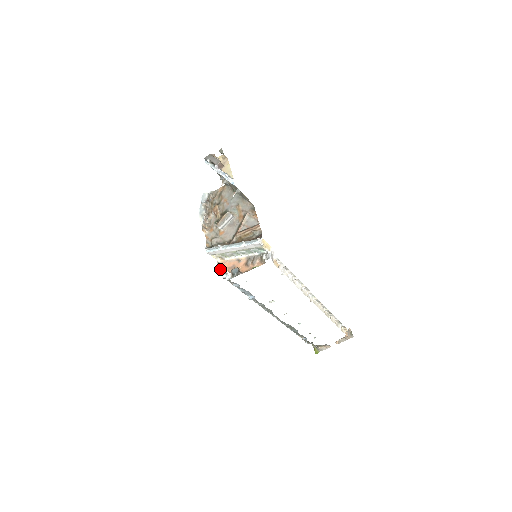
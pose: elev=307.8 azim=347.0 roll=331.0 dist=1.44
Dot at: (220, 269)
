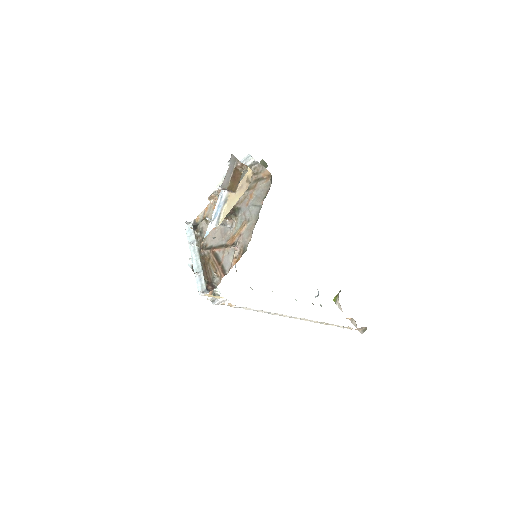
Dot at: occluded
